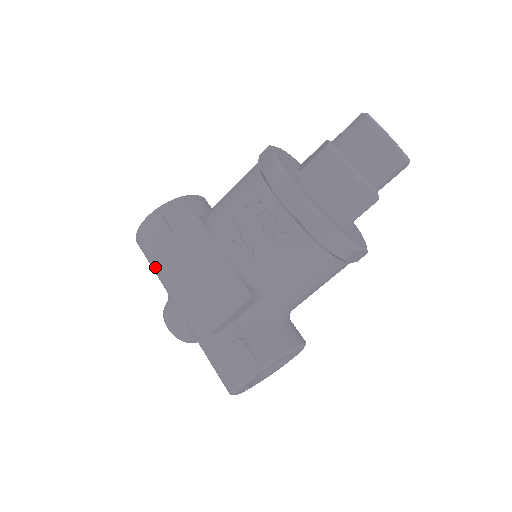
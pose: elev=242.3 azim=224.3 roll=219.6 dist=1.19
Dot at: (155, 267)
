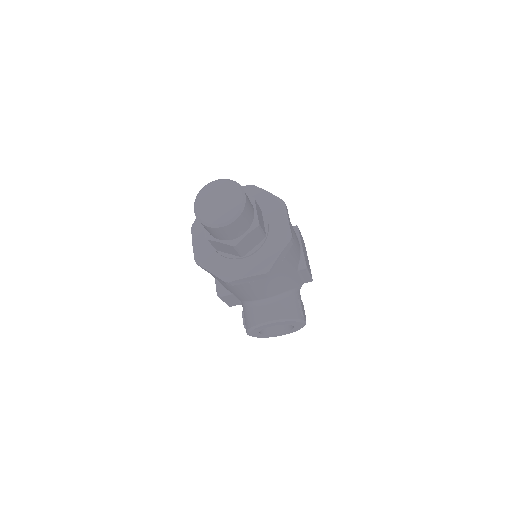
Dot at: occluded
